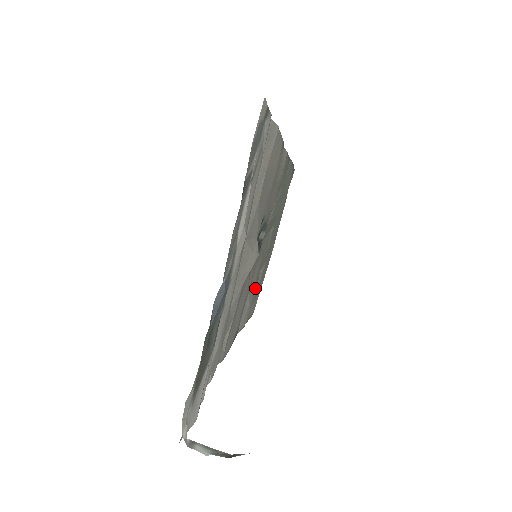
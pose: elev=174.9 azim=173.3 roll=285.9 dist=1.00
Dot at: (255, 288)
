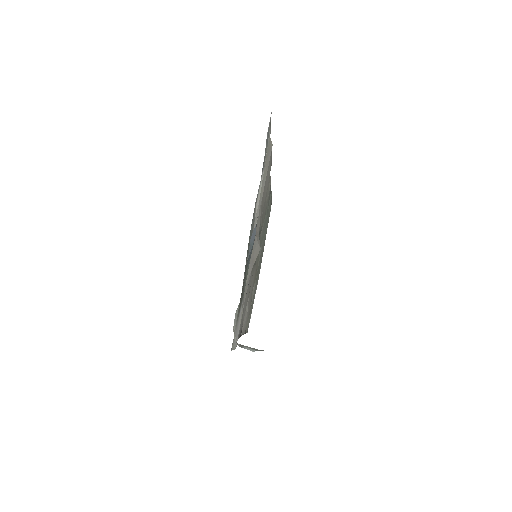
Dot at: occluded
